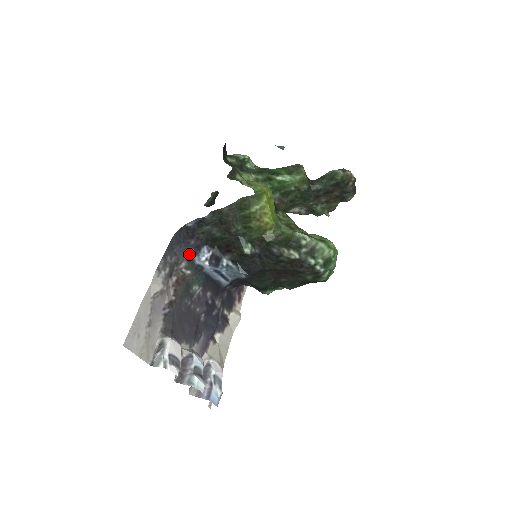
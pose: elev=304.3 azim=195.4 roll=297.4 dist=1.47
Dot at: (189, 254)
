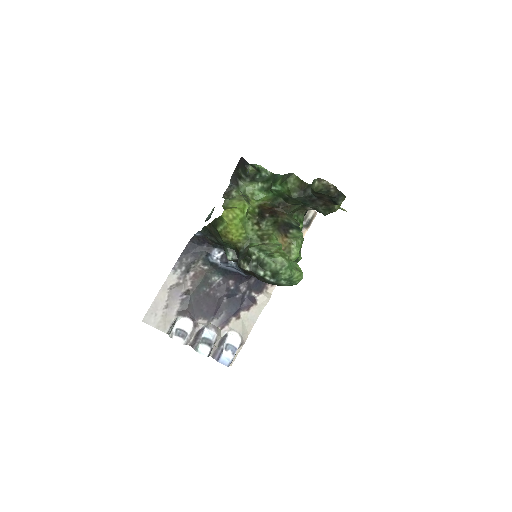
Dot at: (203, 255)
